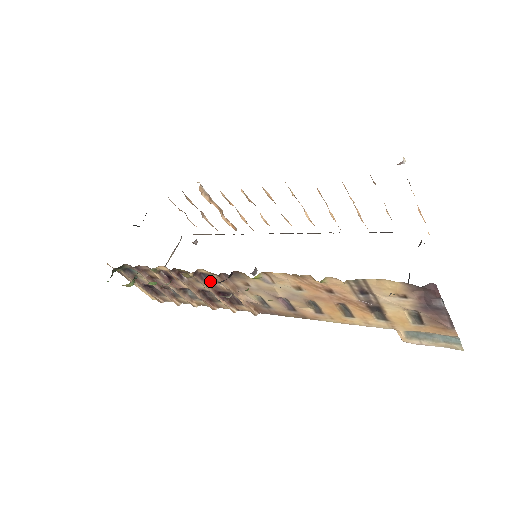
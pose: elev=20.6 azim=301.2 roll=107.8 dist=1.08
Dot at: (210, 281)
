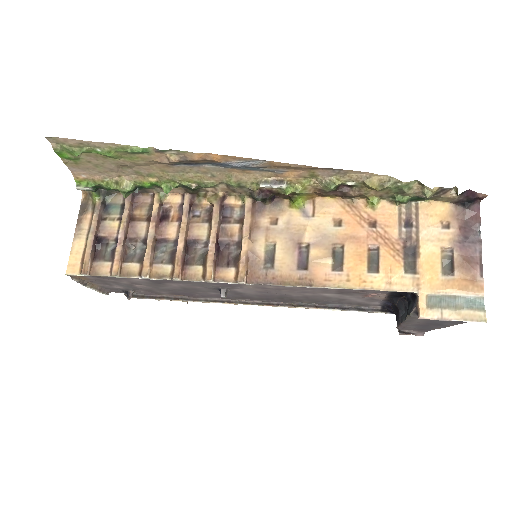
Dot at: (224, 220)
